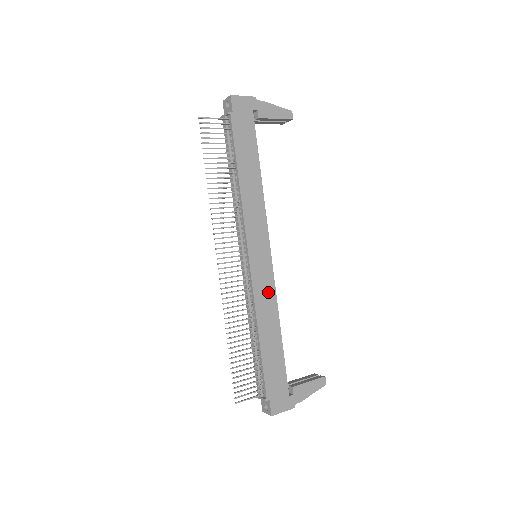
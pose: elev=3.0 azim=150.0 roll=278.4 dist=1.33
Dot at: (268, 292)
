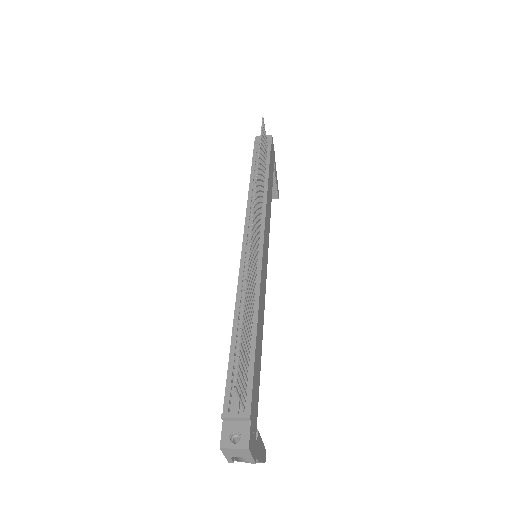
Dot at: (263, 294)
